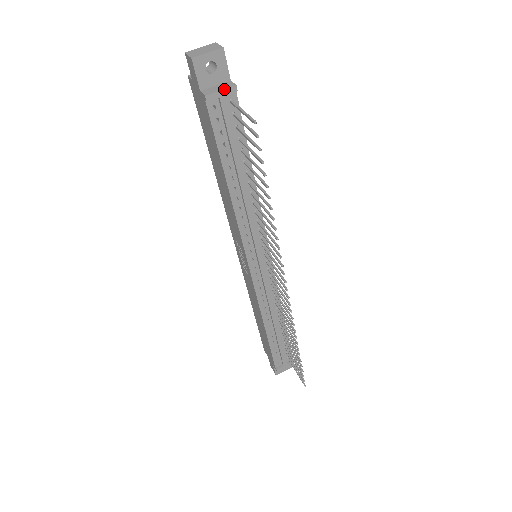
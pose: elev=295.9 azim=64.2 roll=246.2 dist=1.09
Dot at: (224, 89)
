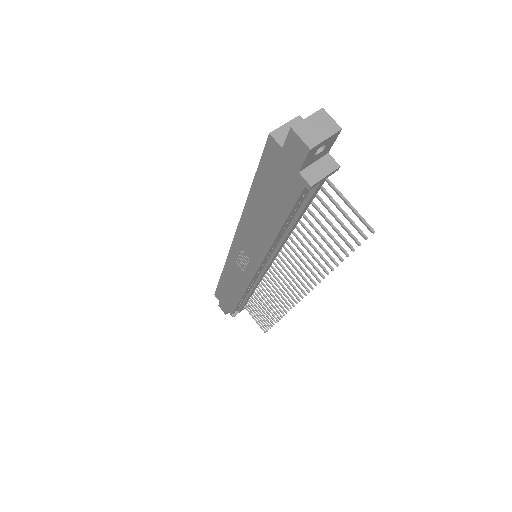
Dot at: (329, 174)
